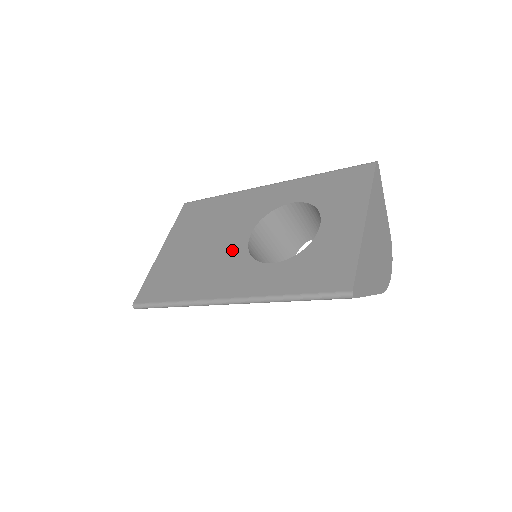
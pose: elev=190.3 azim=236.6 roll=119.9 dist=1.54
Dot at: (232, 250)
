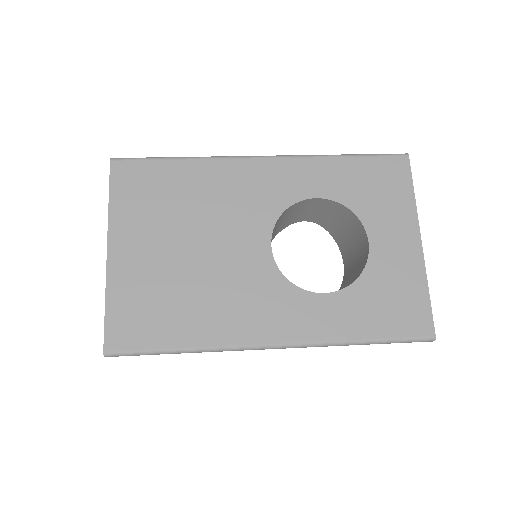
Dot at: (252, 266)
